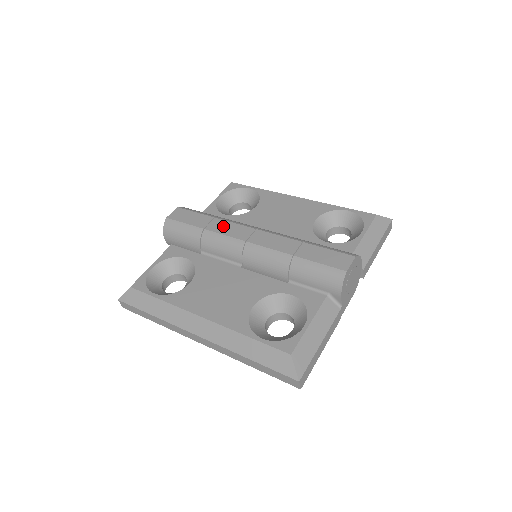
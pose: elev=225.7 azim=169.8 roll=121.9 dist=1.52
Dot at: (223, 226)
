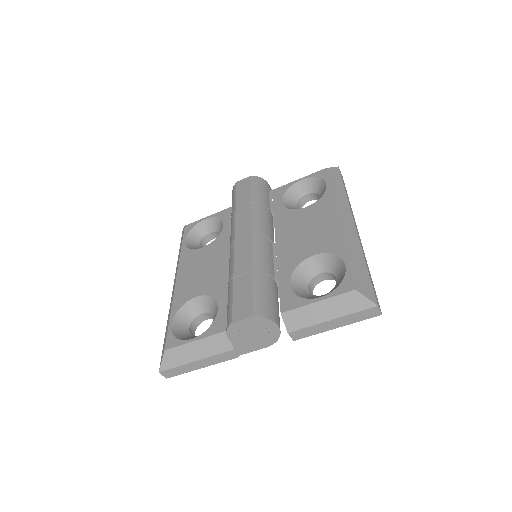
Dot at: (244, 215)
